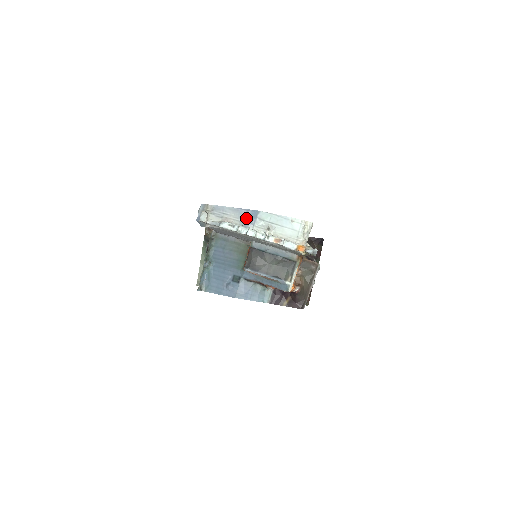
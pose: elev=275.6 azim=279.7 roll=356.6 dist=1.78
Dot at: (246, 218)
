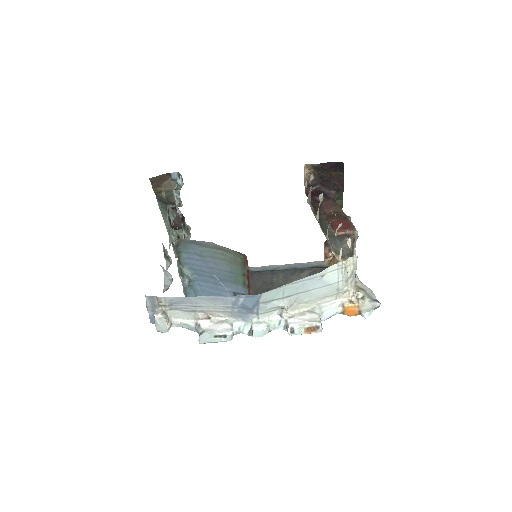
Dot at: (239, 307)
